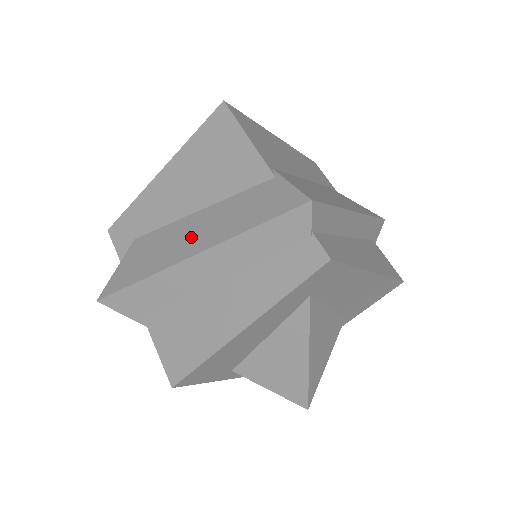
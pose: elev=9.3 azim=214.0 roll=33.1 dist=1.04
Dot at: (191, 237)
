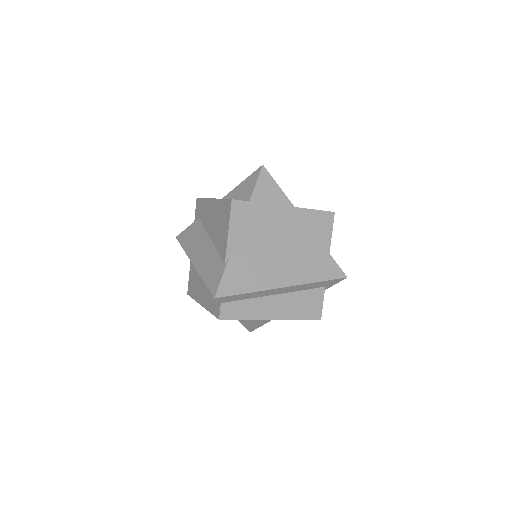
Dot at: (200, 253)
